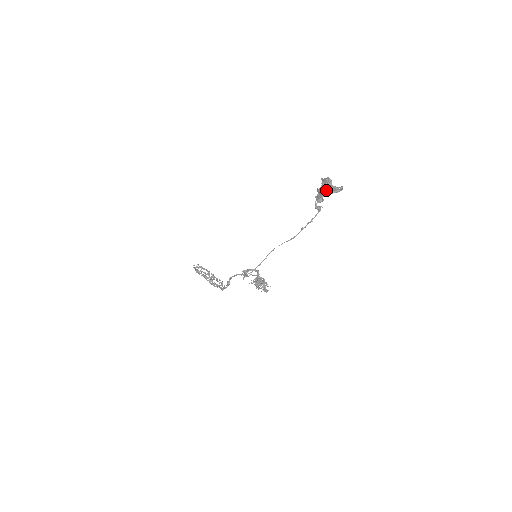
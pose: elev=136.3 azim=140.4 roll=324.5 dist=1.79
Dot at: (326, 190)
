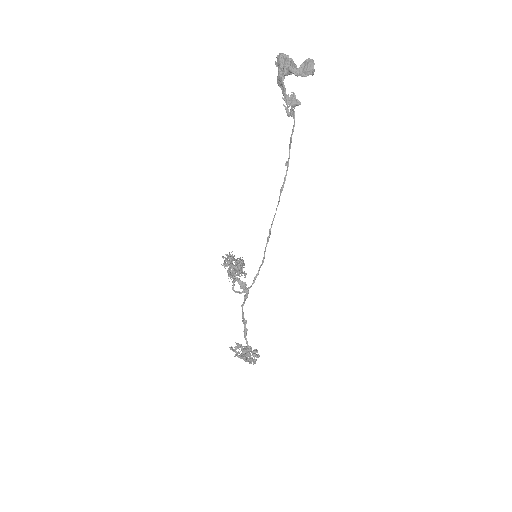
Dot at: (284, 72)
